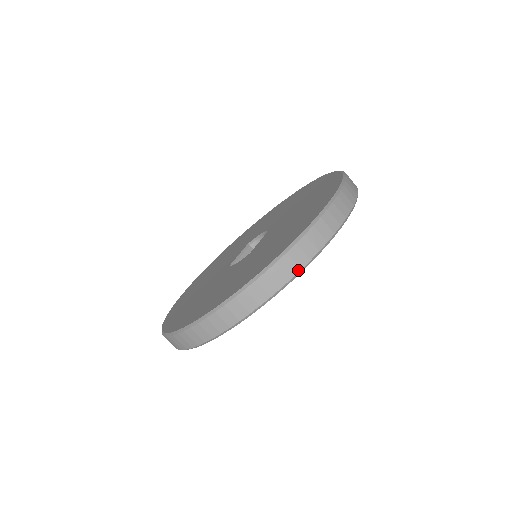
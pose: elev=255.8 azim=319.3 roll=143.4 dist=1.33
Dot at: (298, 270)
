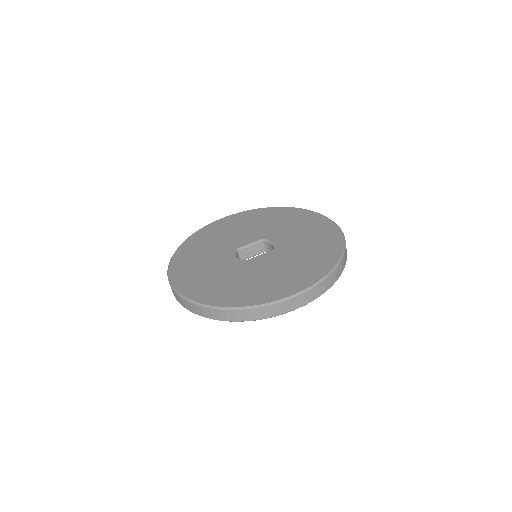
Dot at: (235, 320)
